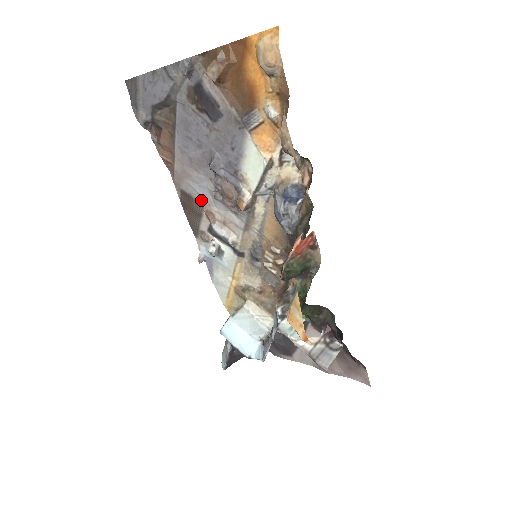
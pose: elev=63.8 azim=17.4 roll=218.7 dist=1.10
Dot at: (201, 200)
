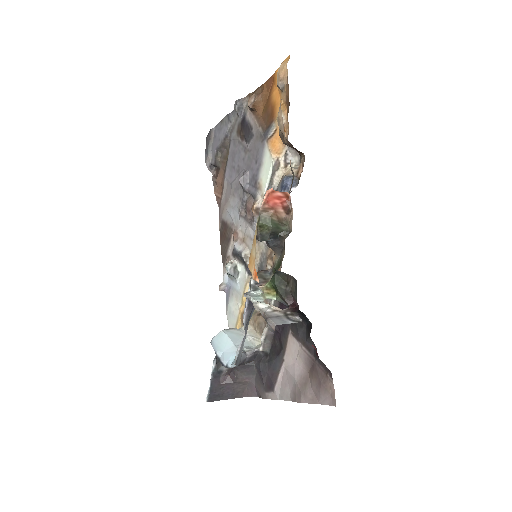
Dot at: (232, 224)
